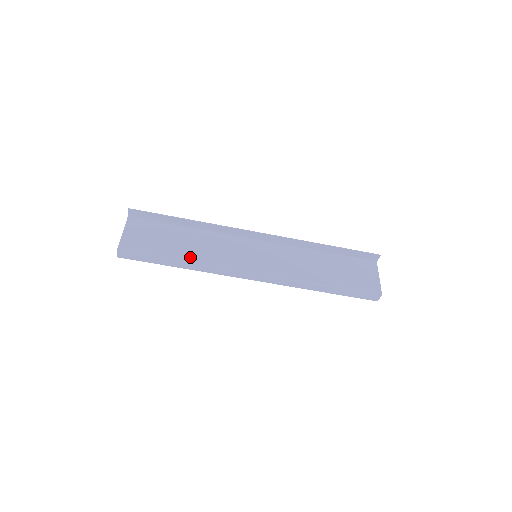
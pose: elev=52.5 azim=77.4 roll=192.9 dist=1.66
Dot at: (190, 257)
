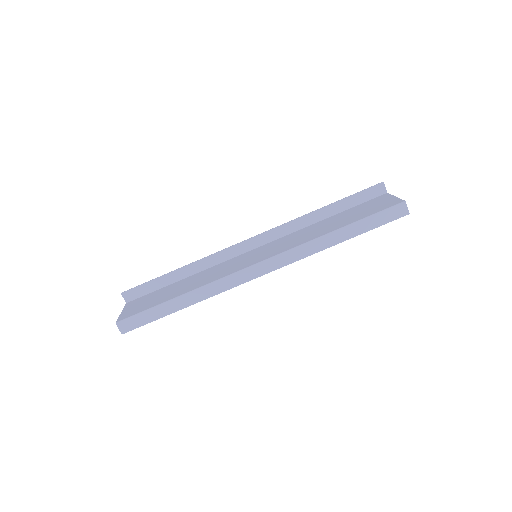
Dot at: (188, 290)
